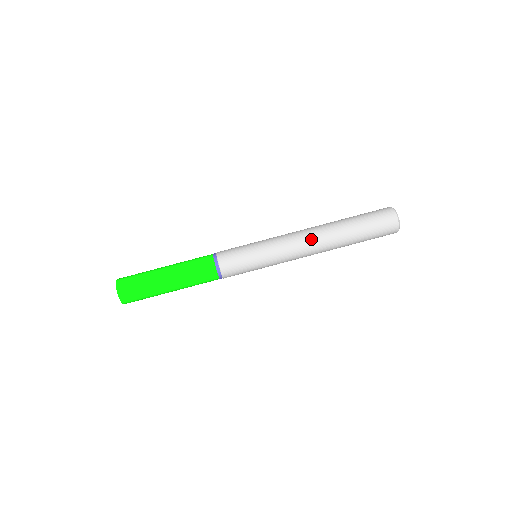
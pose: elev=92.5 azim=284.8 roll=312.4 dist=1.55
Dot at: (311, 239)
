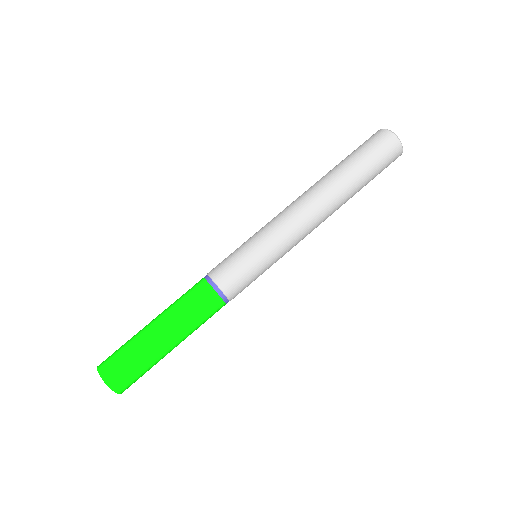
Dot at: (316, 209)
